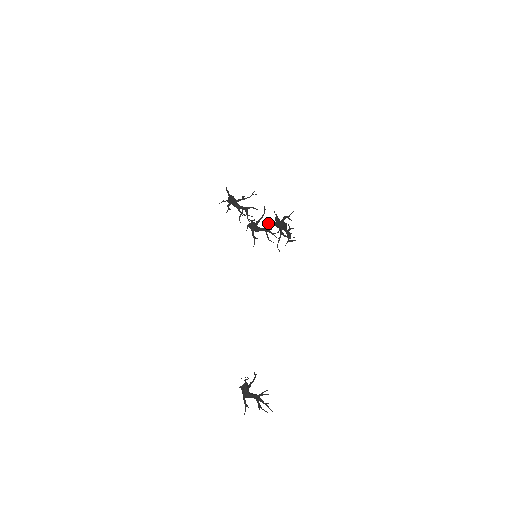
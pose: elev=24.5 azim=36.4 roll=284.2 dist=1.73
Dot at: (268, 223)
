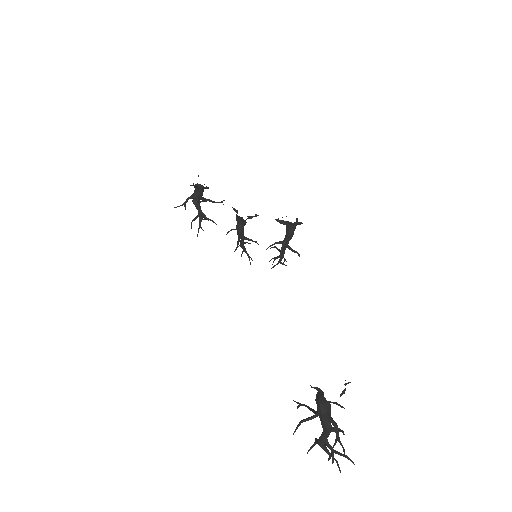
Dot at: (286, 221)
